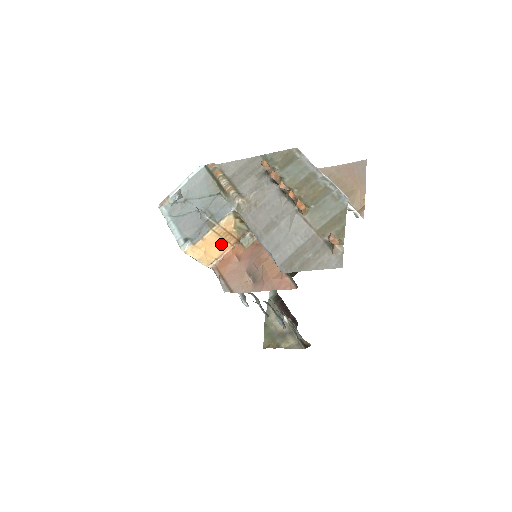
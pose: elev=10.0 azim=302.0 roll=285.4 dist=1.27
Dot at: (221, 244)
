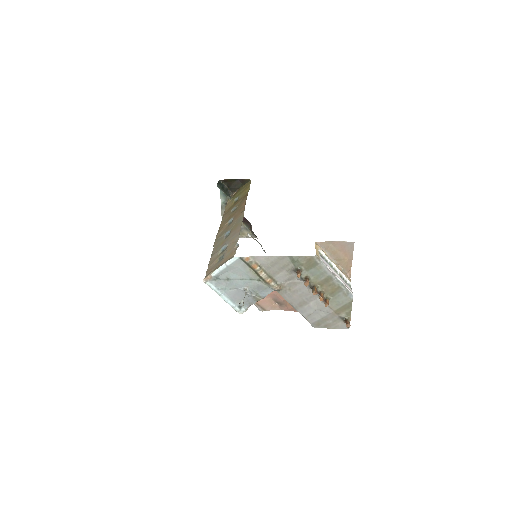
Dot at: occluded
